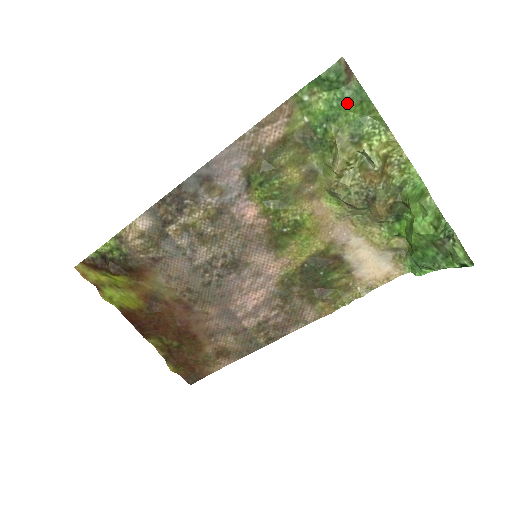
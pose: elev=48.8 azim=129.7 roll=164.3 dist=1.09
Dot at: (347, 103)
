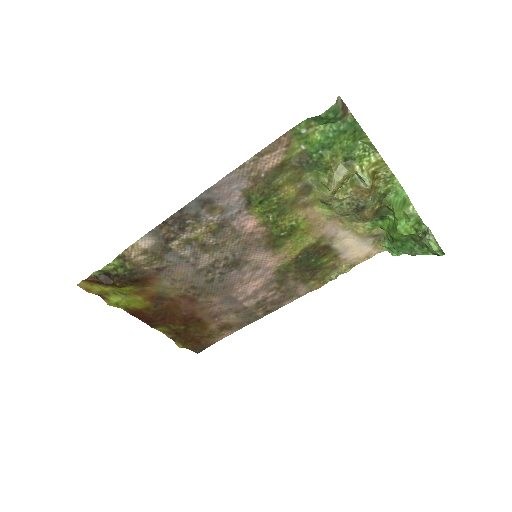
Dot at: (342, 134)
